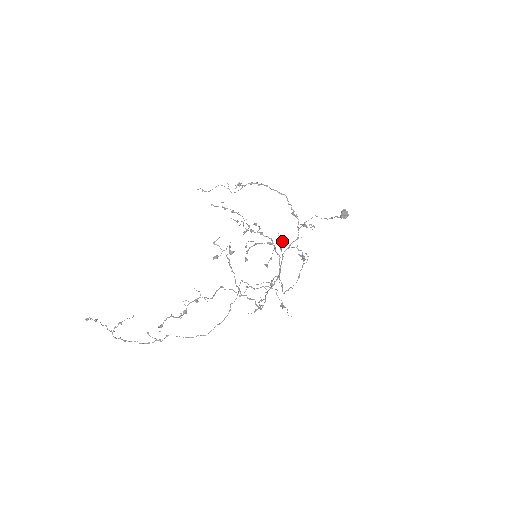
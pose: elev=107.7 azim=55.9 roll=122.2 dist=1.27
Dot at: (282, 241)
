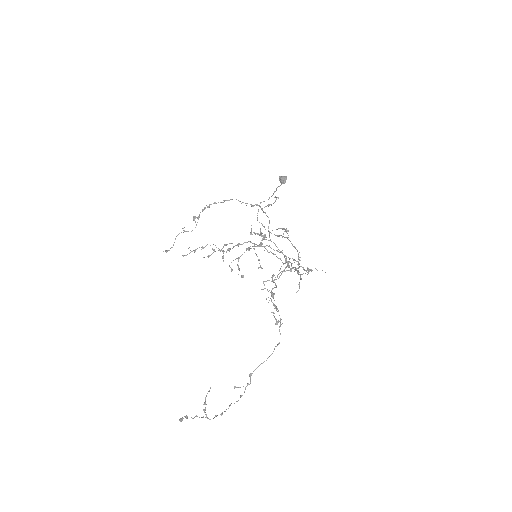
Dot at: (260, 234)
